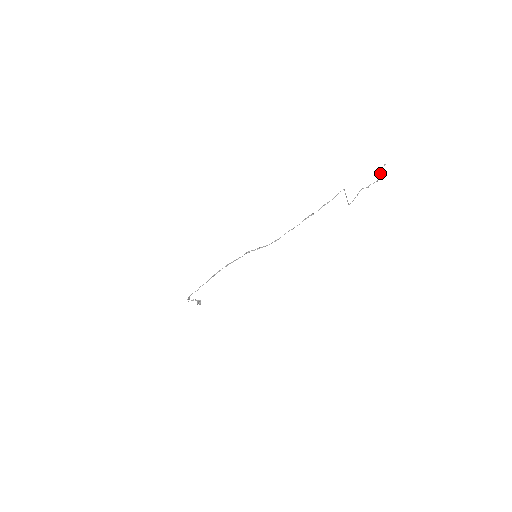
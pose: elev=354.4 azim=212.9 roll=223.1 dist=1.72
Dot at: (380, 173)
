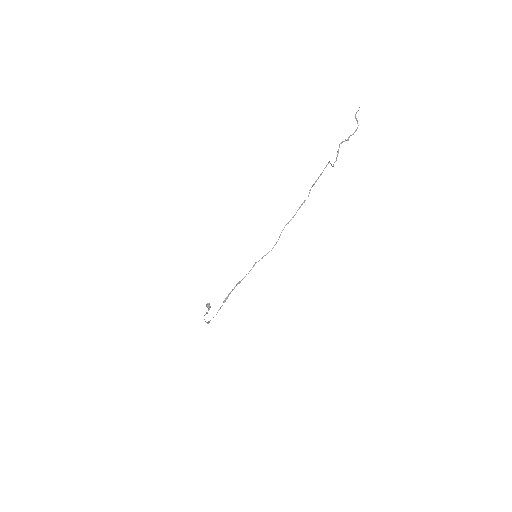
Dot at: occluded
